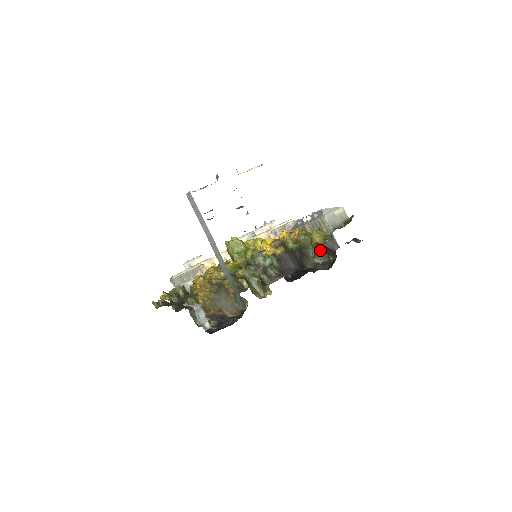
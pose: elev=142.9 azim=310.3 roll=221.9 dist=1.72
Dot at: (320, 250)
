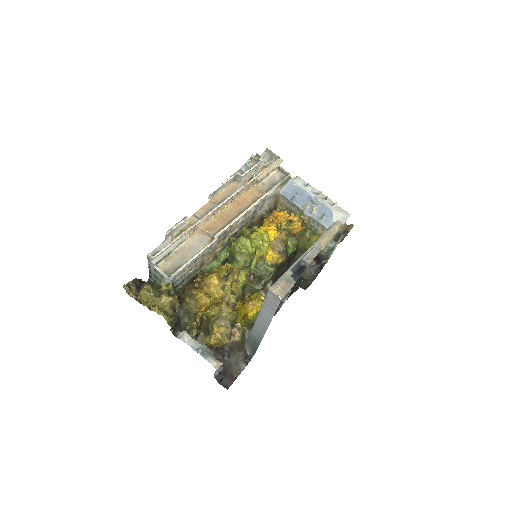
Dot at: occluded
